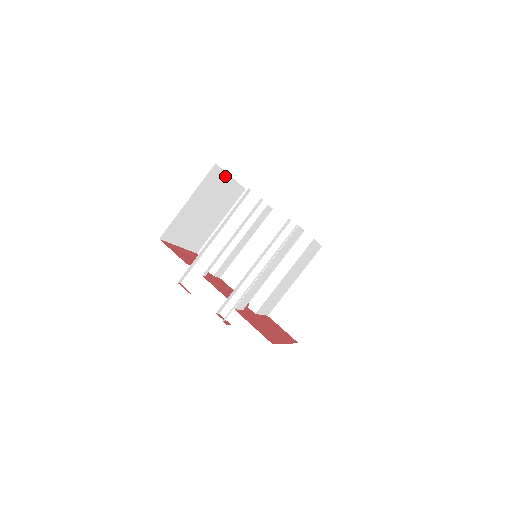
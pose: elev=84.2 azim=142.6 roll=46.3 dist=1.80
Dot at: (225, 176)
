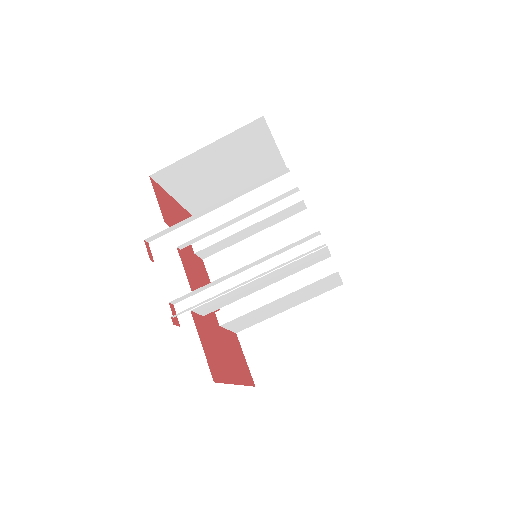
Dot at: (269, 139)
